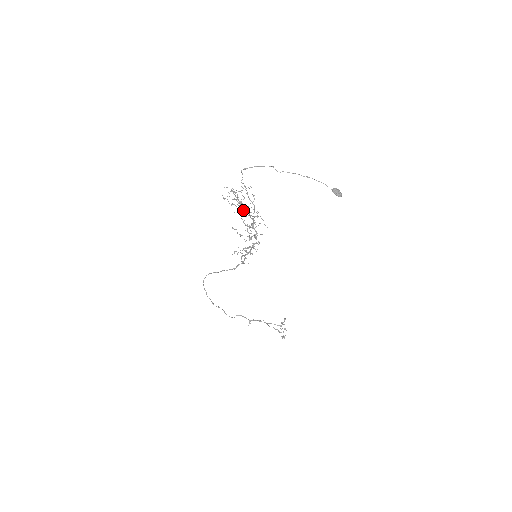
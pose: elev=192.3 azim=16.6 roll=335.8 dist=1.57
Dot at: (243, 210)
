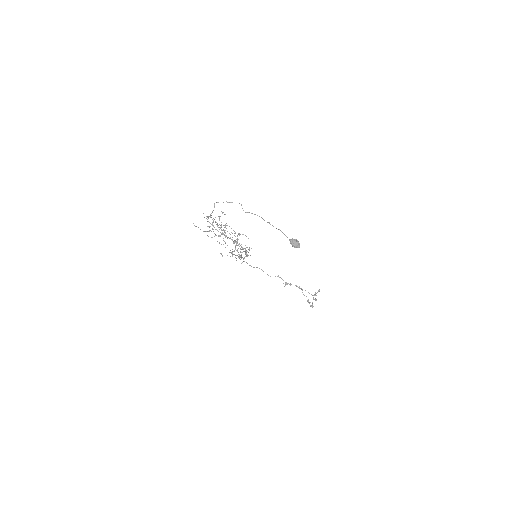
Dot at: occluded
